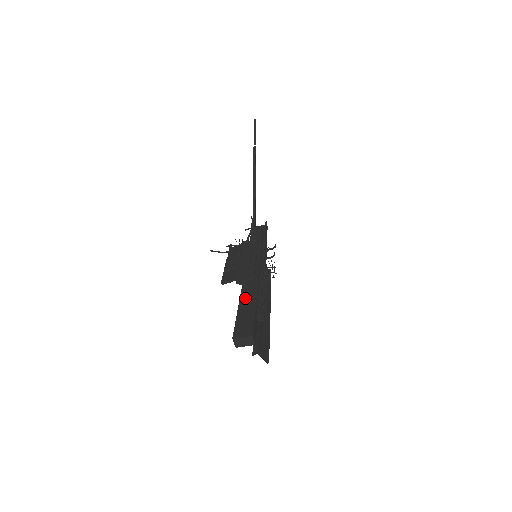
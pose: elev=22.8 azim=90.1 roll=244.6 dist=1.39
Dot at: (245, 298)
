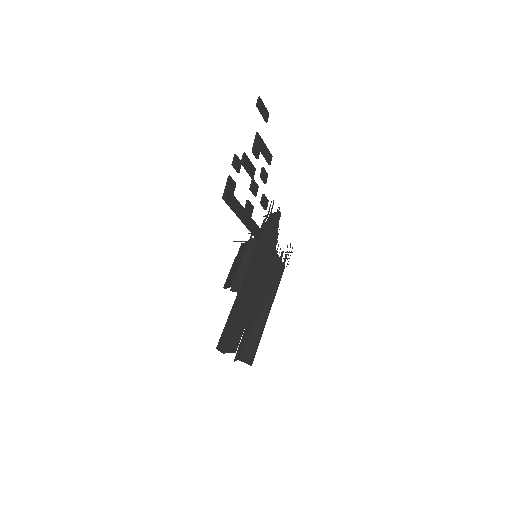
Dot at: (236, 305)
